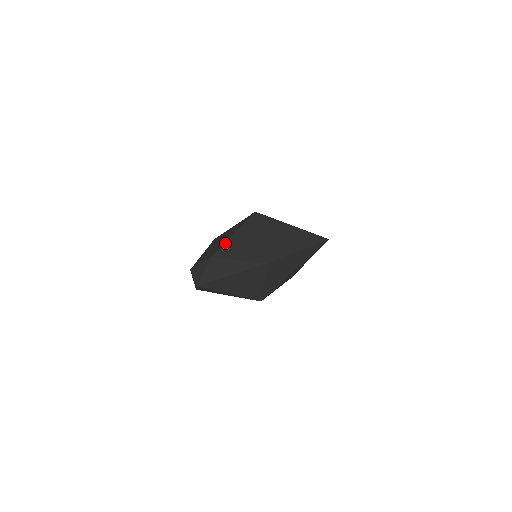
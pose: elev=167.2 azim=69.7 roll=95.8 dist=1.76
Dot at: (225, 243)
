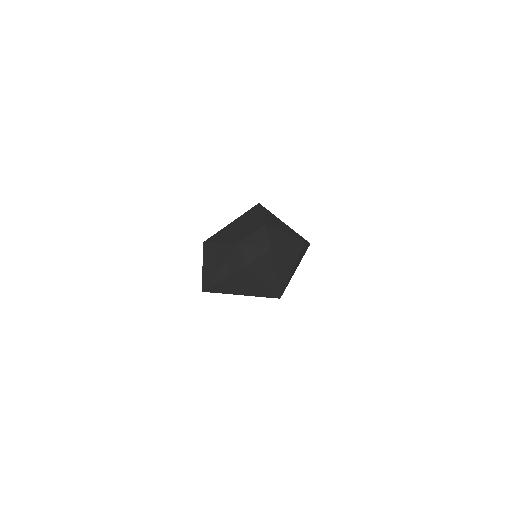
Dot at: (264, 217)
